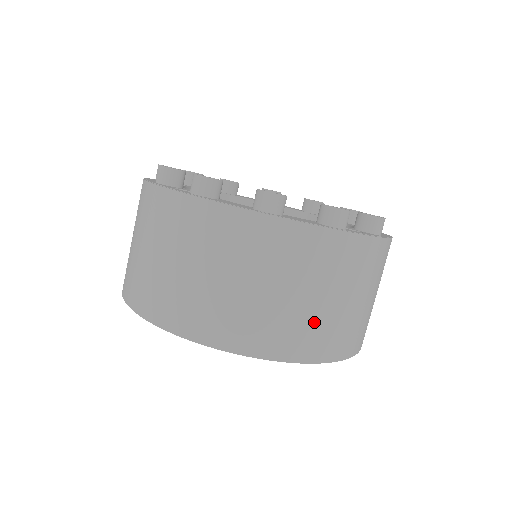
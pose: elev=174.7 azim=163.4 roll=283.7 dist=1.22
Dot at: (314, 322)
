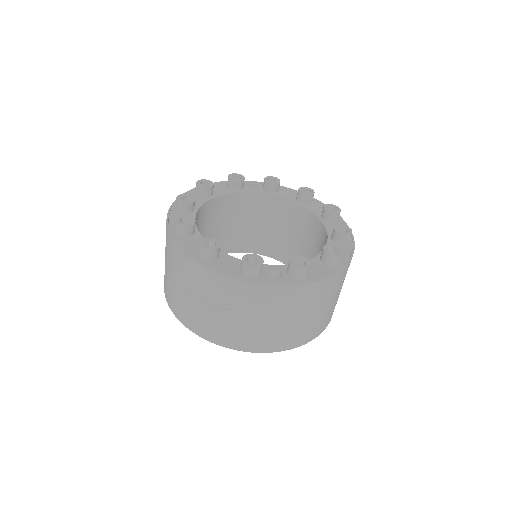
Dot at: occluded
